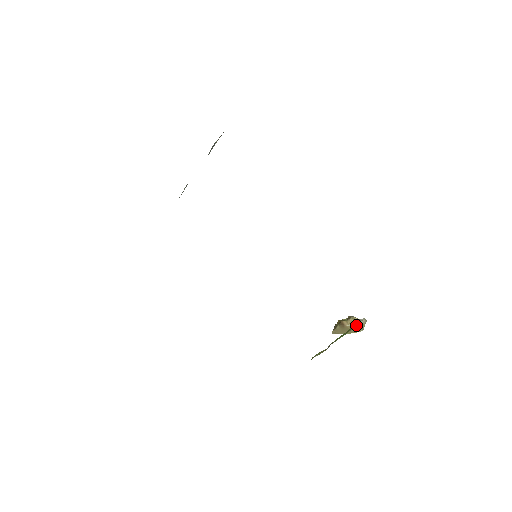
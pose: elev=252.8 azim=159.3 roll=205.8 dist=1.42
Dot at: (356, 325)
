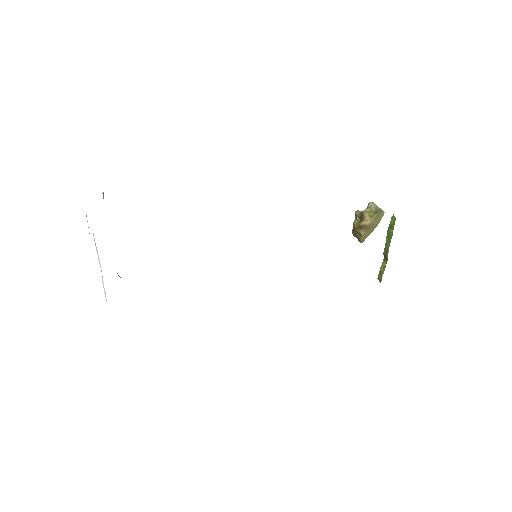
Dot at: (376, 214)
